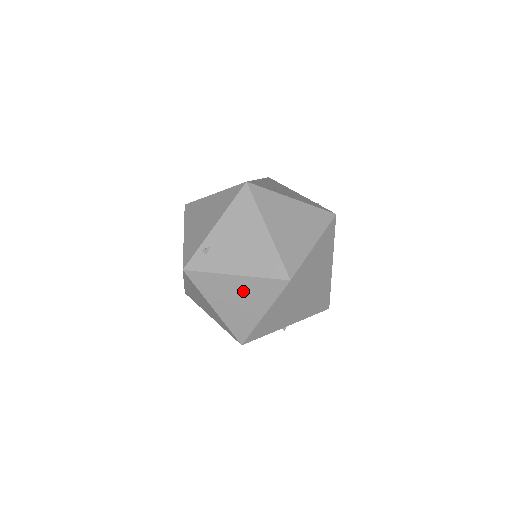
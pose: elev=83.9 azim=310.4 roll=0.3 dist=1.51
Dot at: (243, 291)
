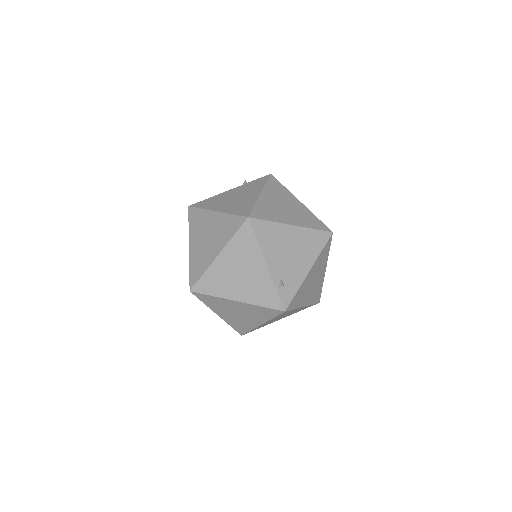
Dot at: (315, 273)
